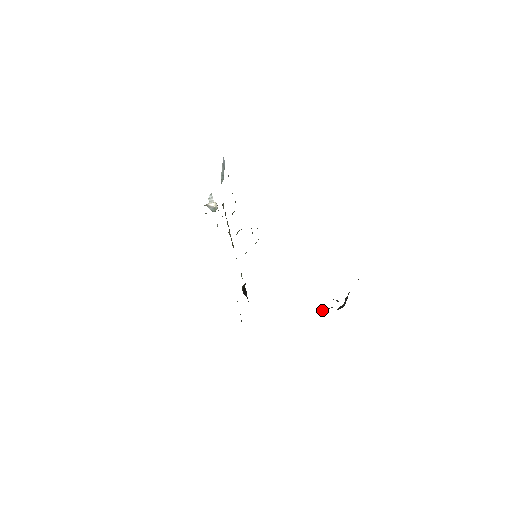
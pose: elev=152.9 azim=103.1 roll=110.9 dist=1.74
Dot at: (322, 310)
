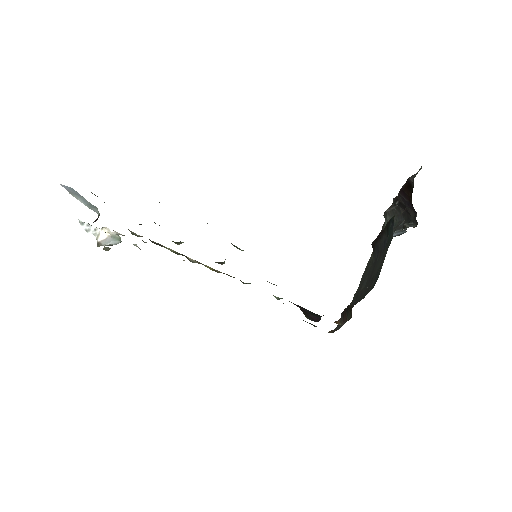
Dot at: occluded
